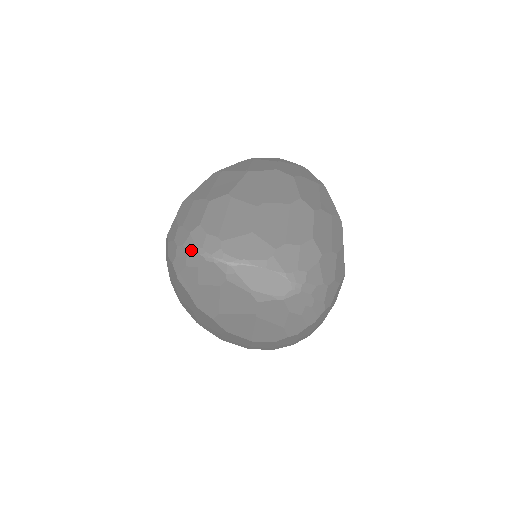
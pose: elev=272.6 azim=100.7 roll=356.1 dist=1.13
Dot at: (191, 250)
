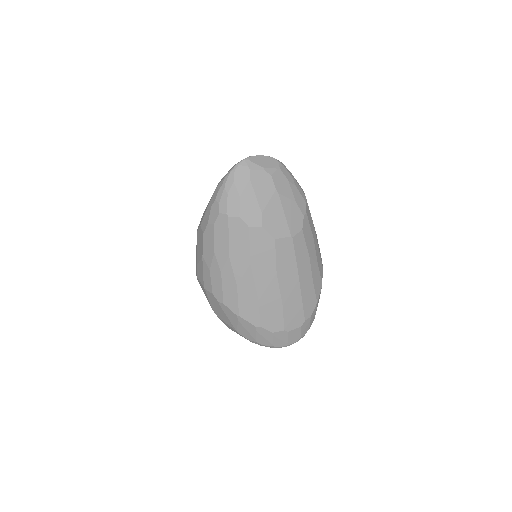
Dot at: (224, 181)
